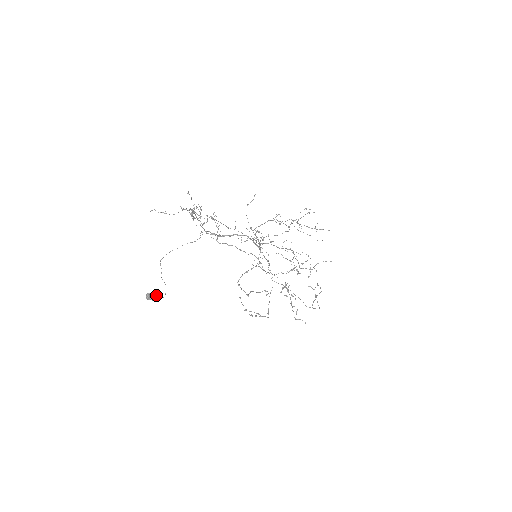
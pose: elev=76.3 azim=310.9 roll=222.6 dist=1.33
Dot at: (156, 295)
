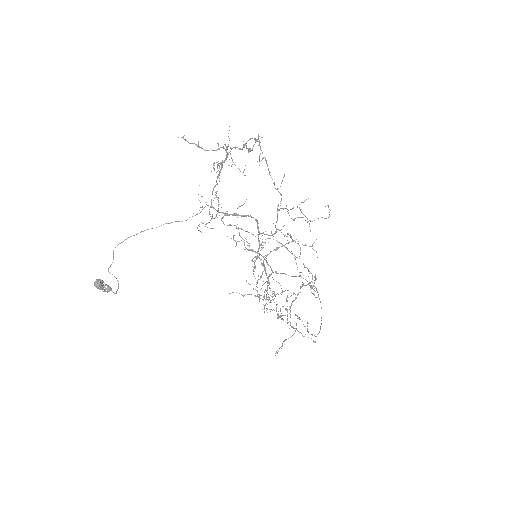
Dot at: (108, 285)
